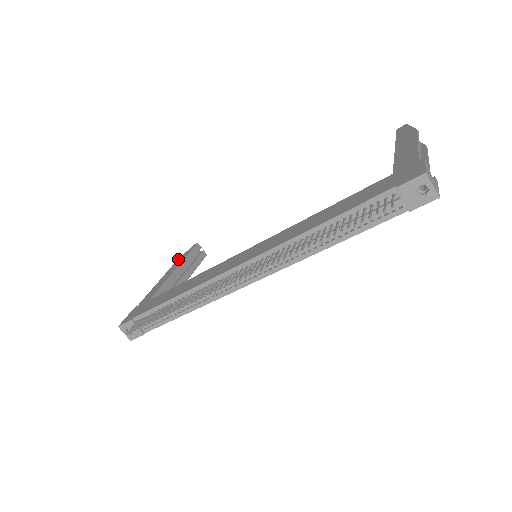
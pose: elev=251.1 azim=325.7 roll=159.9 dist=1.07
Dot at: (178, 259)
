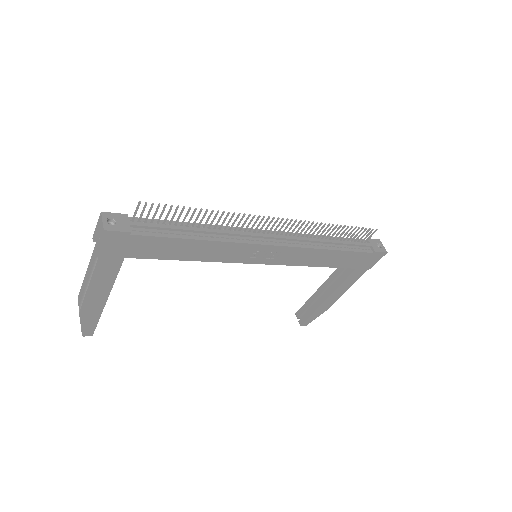
Dot at: (79, 303)
